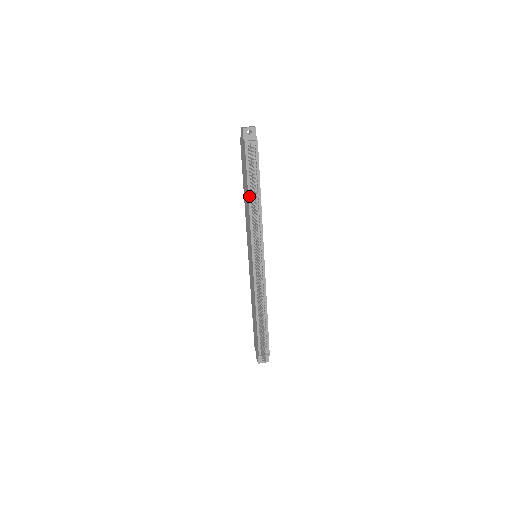
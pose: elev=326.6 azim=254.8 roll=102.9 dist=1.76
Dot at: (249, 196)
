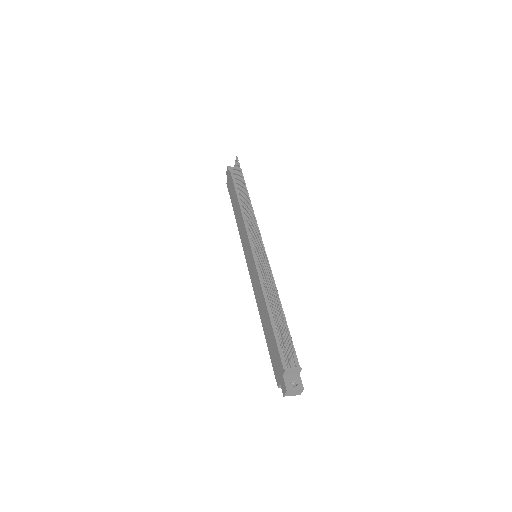
Dot at: (239, 202)
